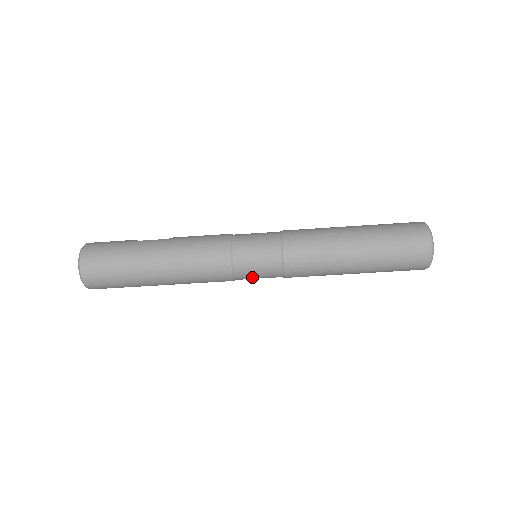
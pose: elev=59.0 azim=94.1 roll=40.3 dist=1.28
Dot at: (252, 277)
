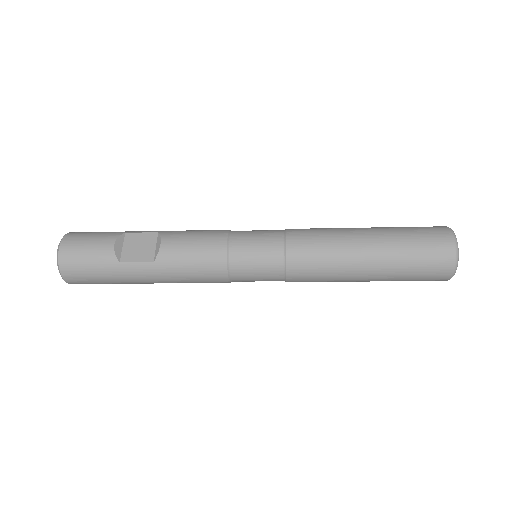
Dot at: occluded
